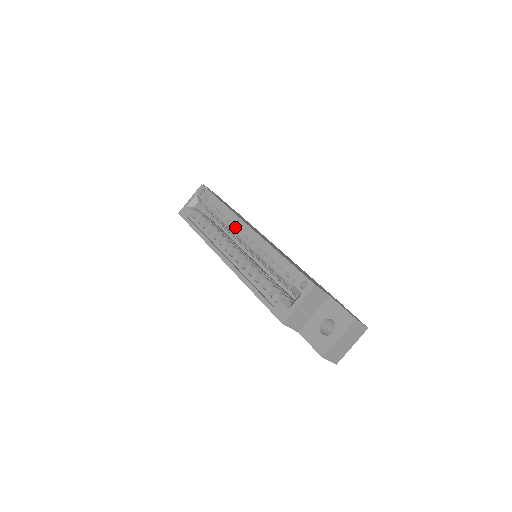
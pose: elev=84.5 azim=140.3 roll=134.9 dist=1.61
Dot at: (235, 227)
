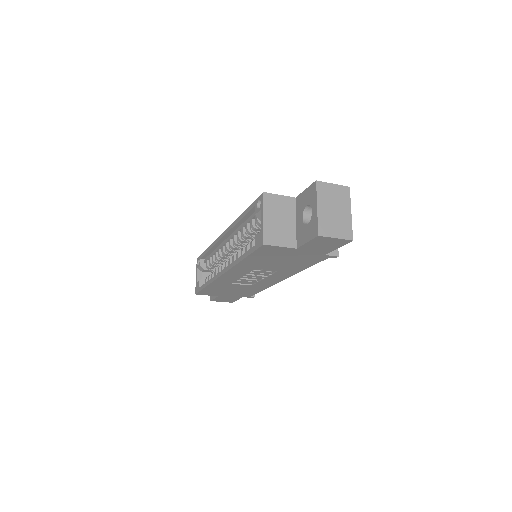
Dot at: occluded
